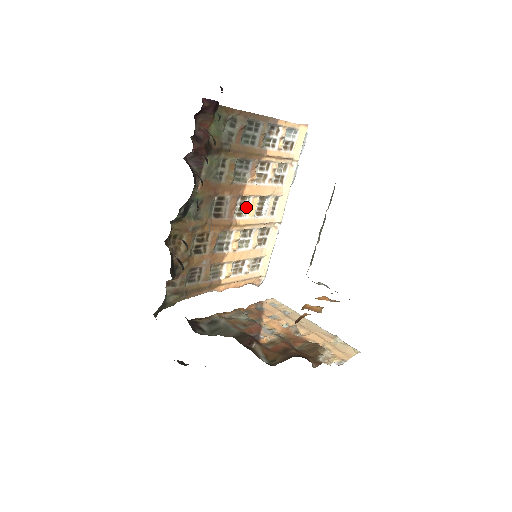
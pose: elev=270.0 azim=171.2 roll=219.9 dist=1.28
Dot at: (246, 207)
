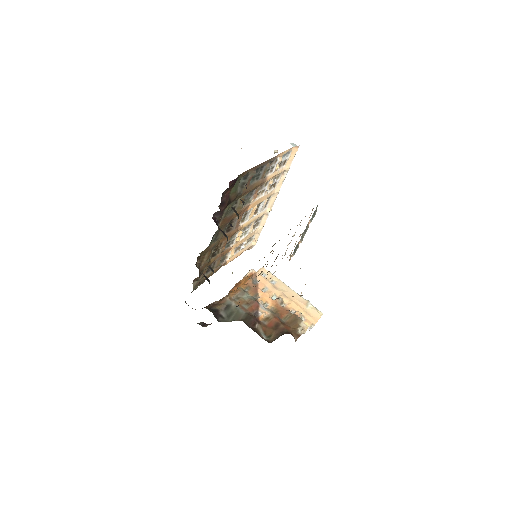
Dot at: (248, 214)
